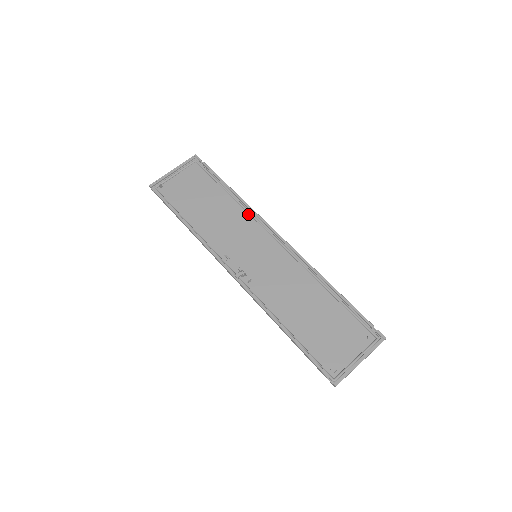
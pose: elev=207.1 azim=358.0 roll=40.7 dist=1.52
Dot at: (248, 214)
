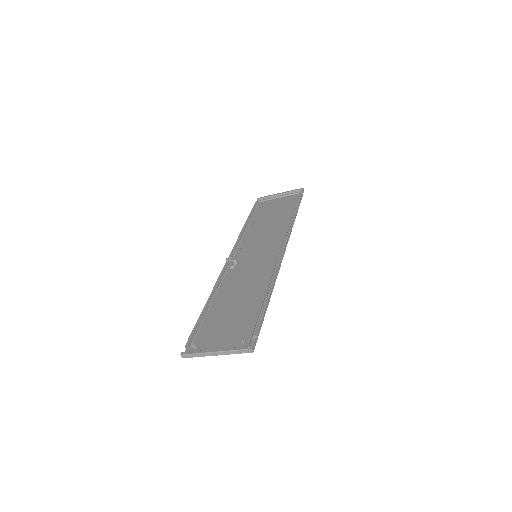
Dot at: (286, 231)
